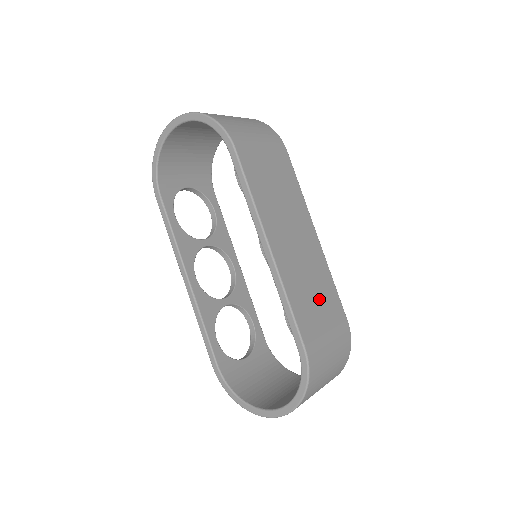
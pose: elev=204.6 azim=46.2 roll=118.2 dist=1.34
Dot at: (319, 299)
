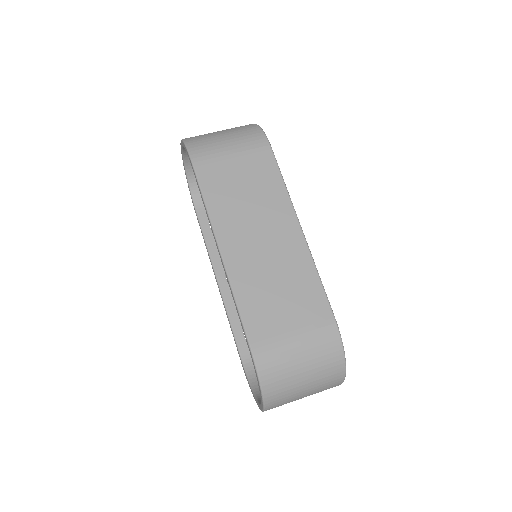
Dot at: (287, 297)
